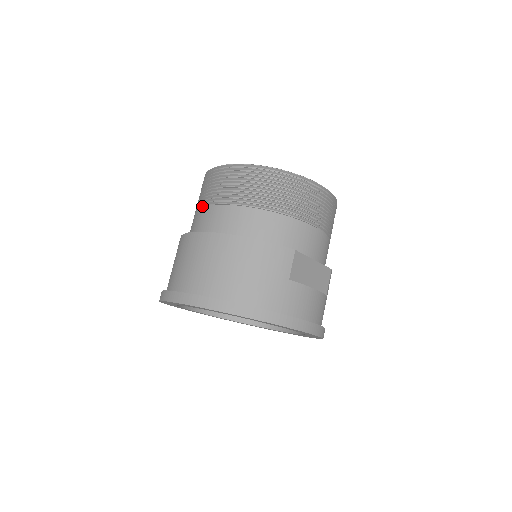
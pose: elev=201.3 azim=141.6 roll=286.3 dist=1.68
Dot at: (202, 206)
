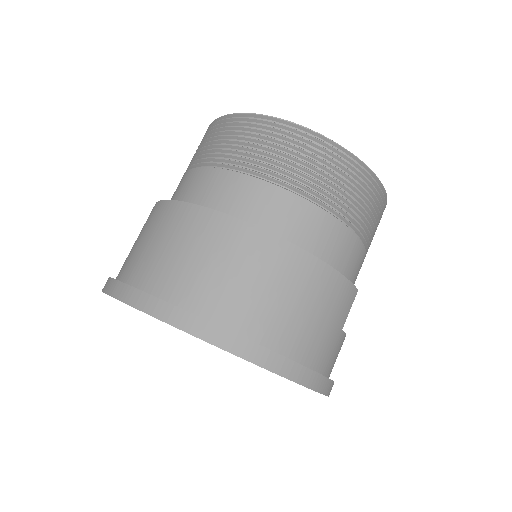
Dot at: (235, 169)
